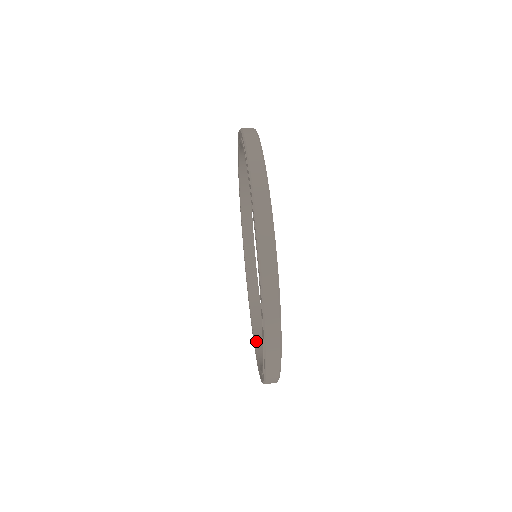
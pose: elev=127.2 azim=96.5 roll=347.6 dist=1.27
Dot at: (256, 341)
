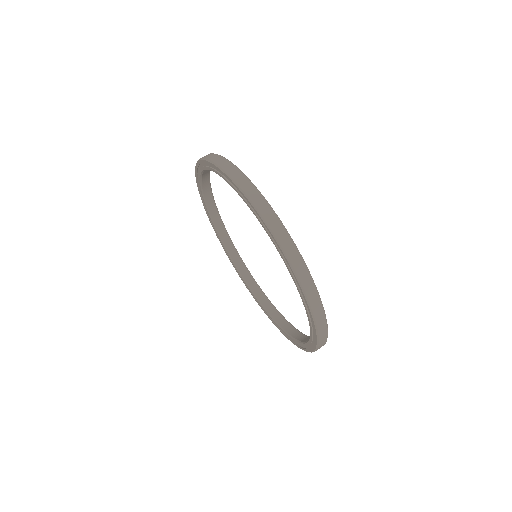
Dot at: (279, 324)
